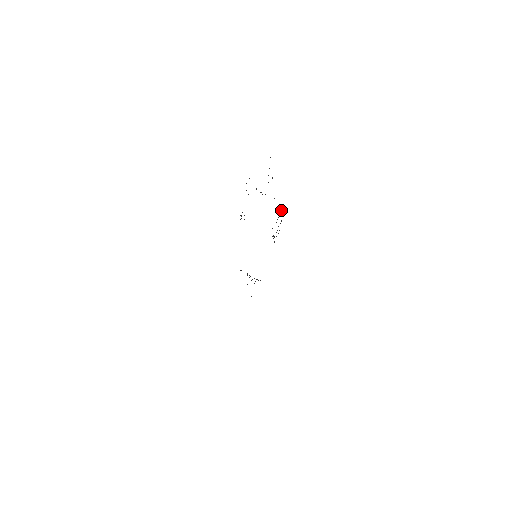
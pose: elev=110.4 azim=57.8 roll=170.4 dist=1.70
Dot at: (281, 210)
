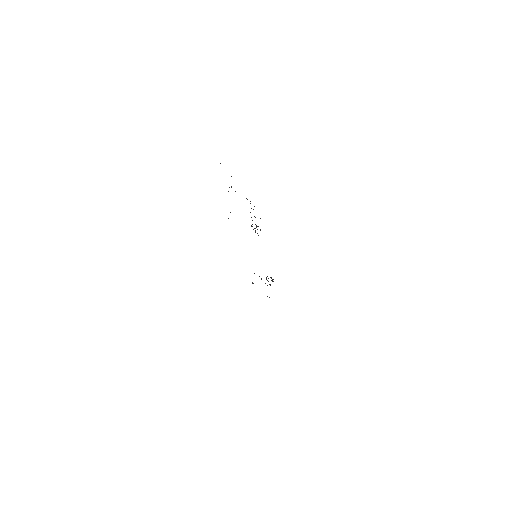
Dot at: occluded
